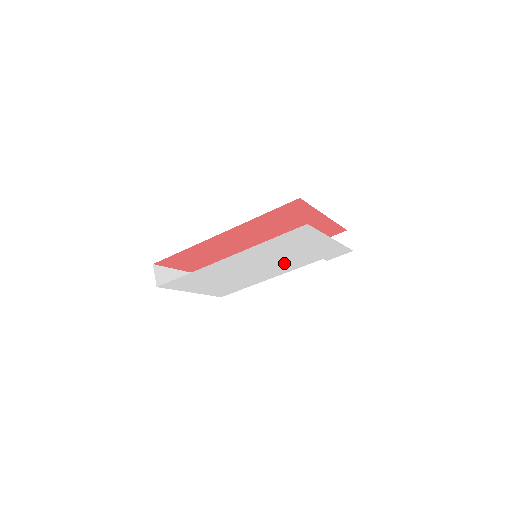
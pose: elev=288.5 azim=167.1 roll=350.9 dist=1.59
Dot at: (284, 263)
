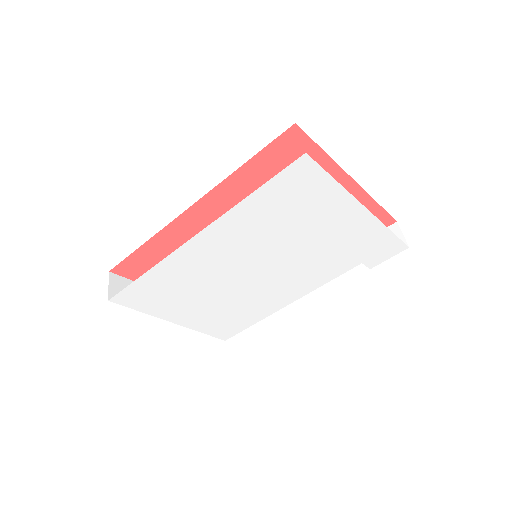
Dot at: (299, 266)
